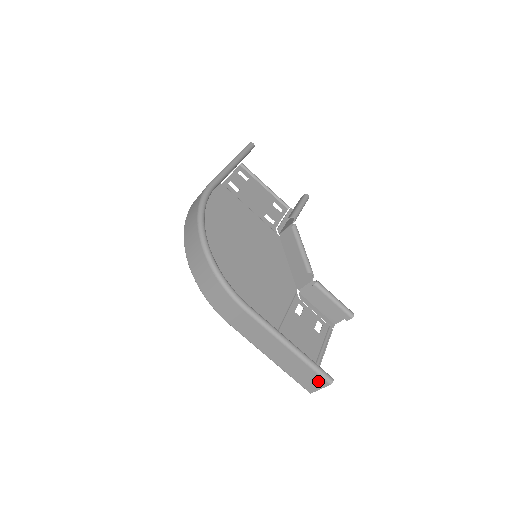
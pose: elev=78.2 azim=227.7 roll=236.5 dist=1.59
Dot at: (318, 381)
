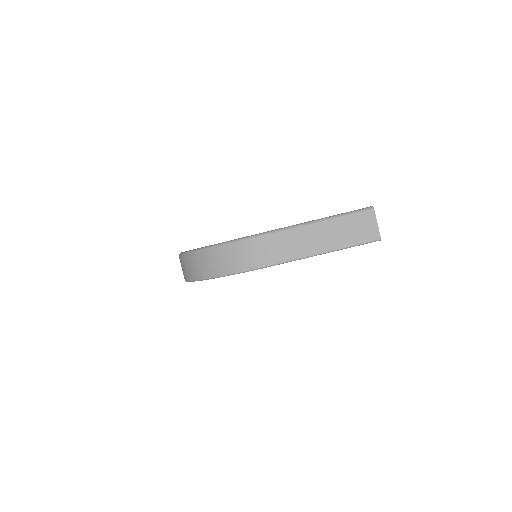
Dot at: (366, 219)
